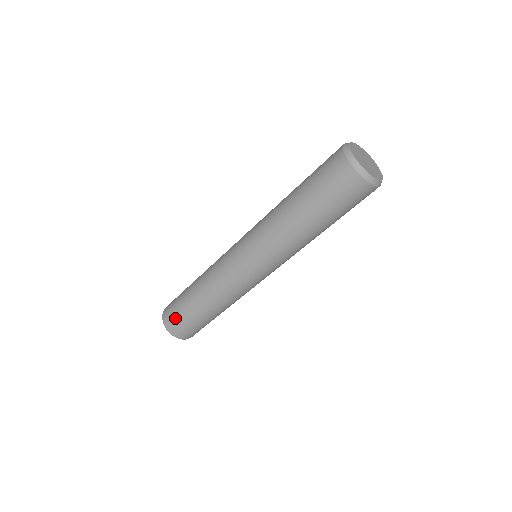
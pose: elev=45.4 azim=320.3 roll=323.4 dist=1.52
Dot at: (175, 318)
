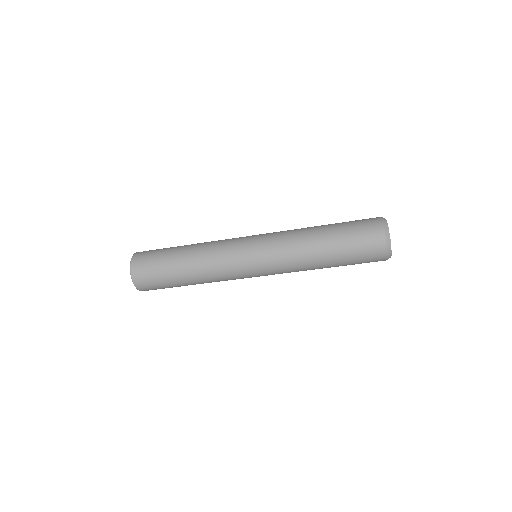
Dot at: (149, 274)
